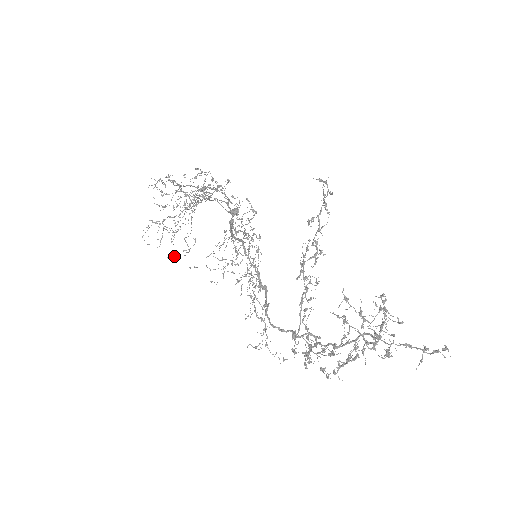
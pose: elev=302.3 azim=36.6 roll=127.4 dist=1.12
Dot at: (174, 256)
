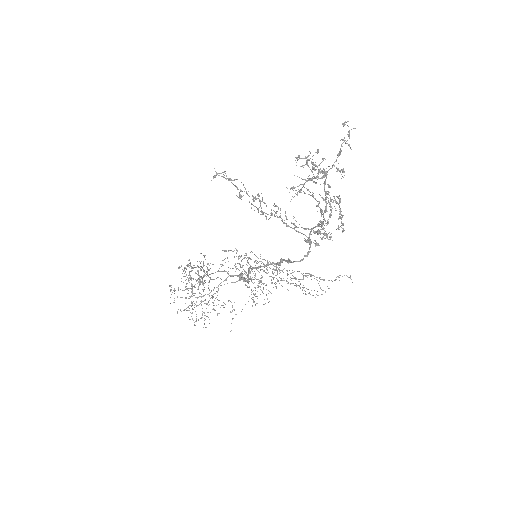
Dot at: (231, 323)
